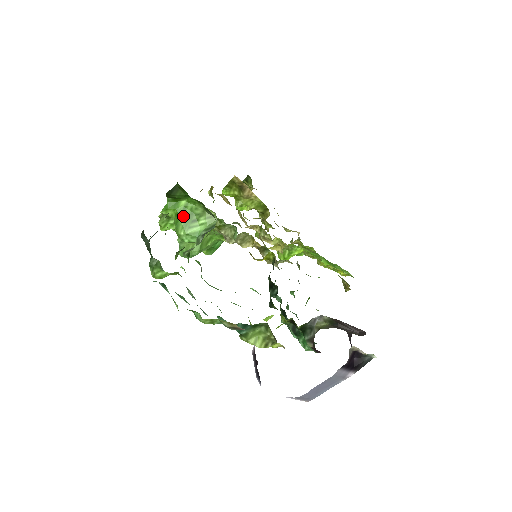
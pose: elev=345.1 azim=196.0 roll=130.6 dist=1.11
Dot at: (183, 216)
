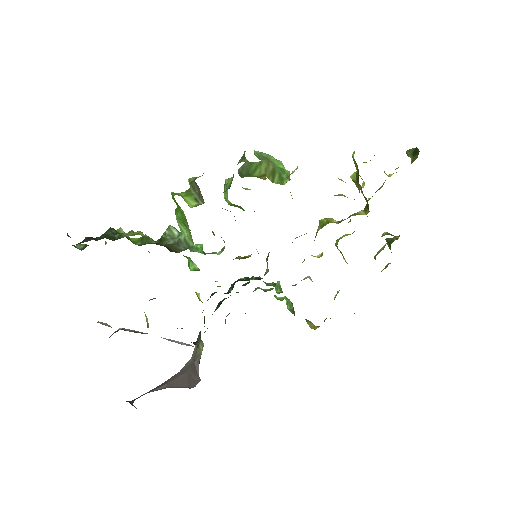
Dot at: (180, 214)
